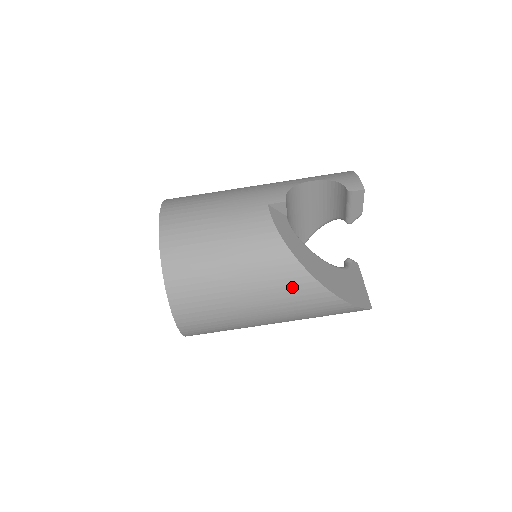
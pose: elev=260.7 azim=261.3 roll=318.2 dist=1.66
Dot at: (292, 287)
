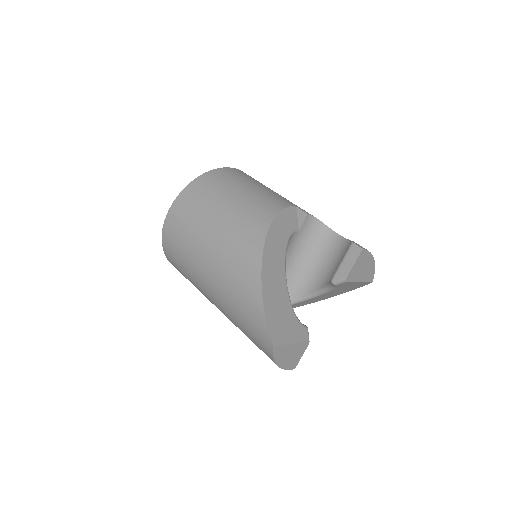
Dot at: (245, 242)
